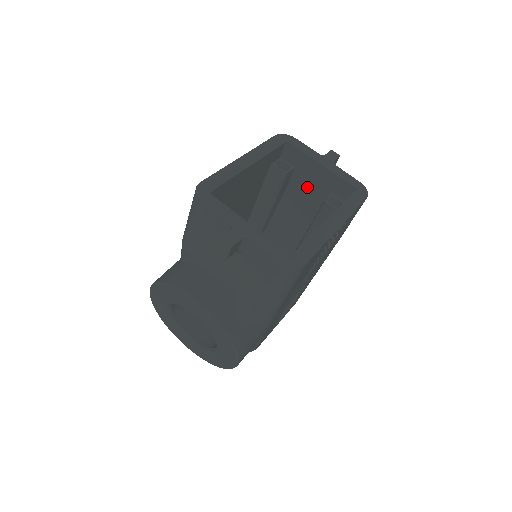
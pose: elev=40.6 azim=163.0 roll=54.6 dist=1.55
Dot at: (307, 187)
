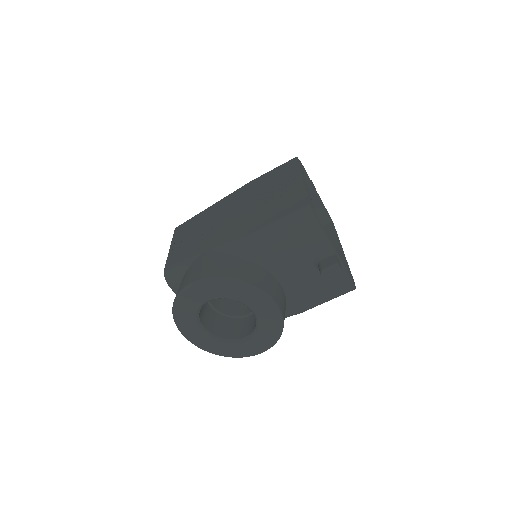
Dot at: occluded
